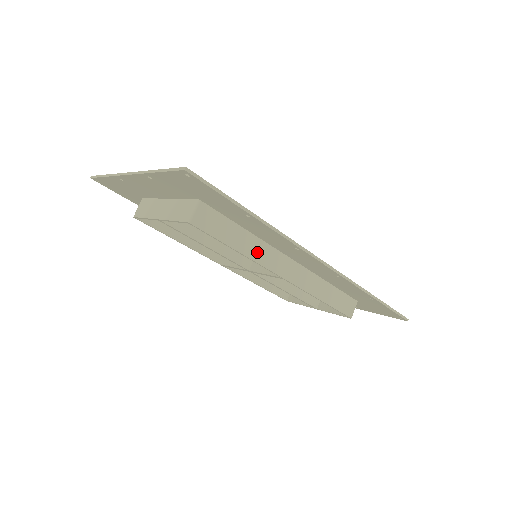
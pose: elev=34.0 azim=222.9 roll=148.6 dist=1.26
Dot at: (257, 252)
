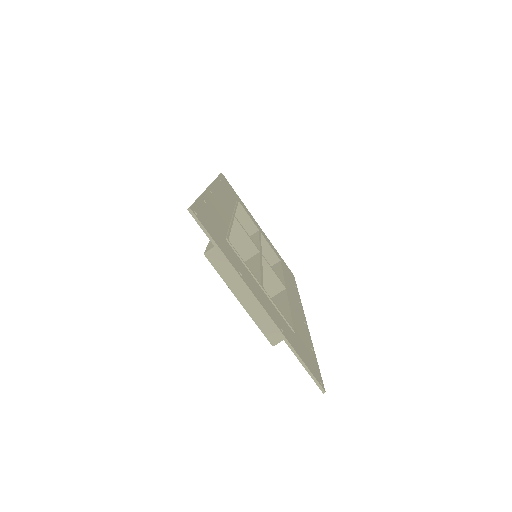
Dot at: occluded
